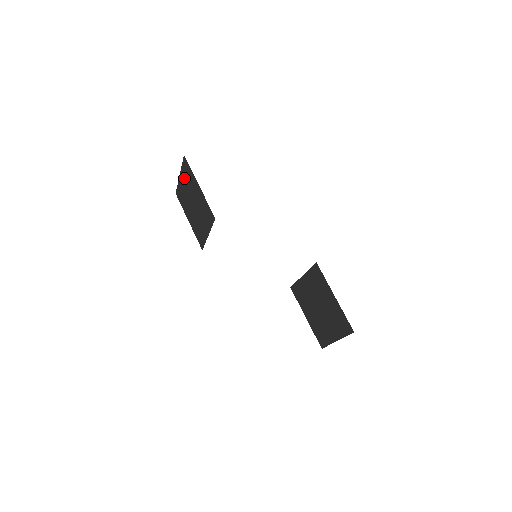
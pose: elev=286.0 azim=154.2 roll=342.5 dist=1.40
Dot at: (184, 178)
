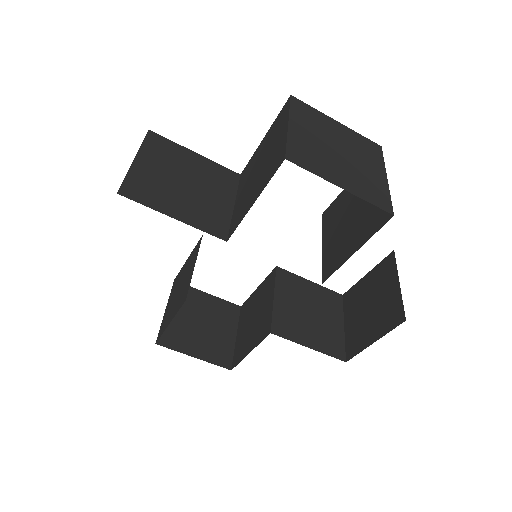
Dot at: occluded
